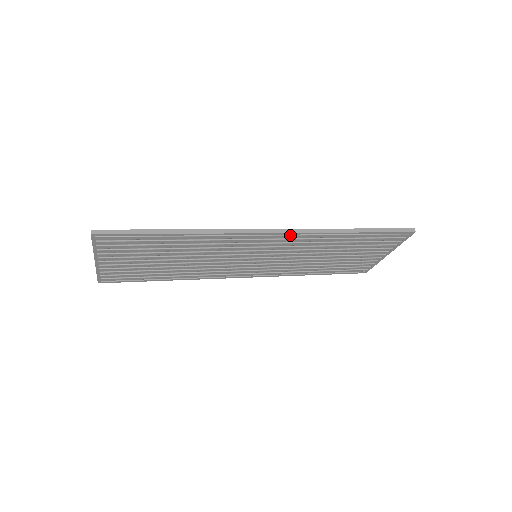
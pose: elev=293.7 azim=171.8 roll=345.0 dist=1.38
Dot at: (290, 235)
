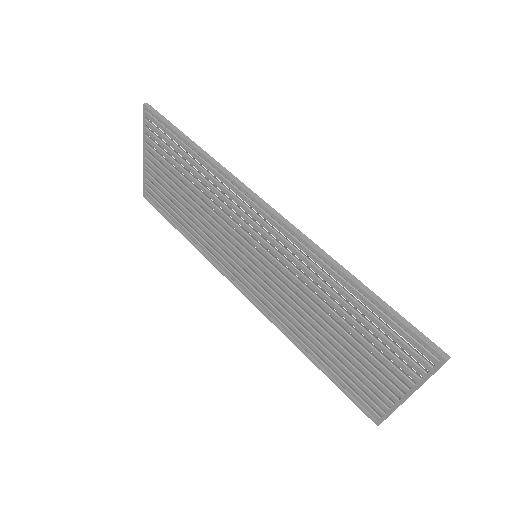
Dot at: (286, 230)
